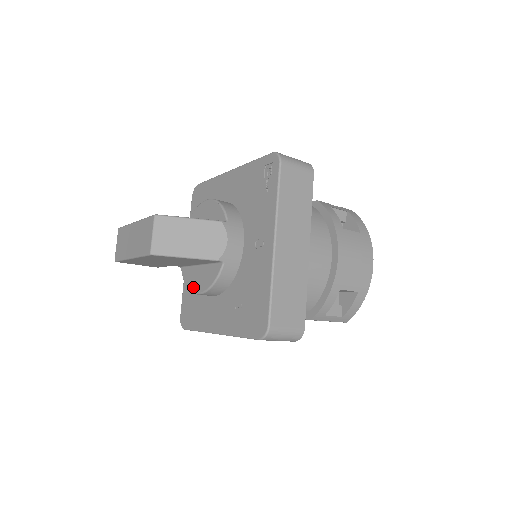
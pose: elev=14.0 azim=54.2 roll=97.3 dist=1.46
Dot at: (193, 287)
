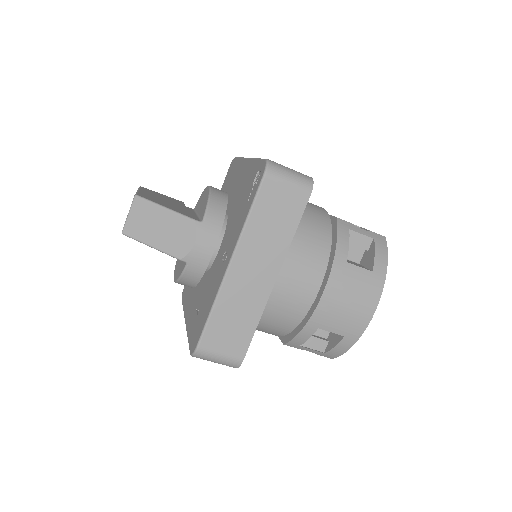
Dot at: (175, 270)
